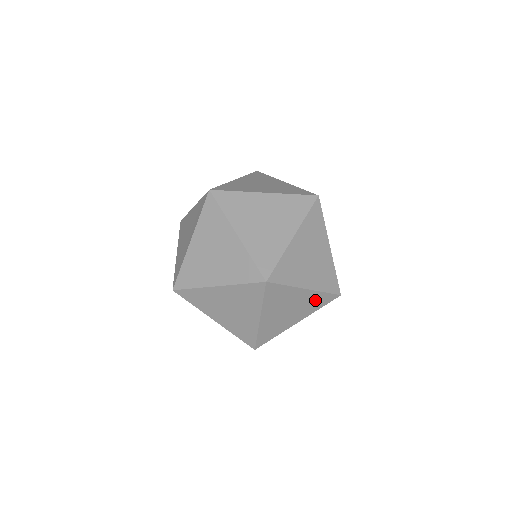
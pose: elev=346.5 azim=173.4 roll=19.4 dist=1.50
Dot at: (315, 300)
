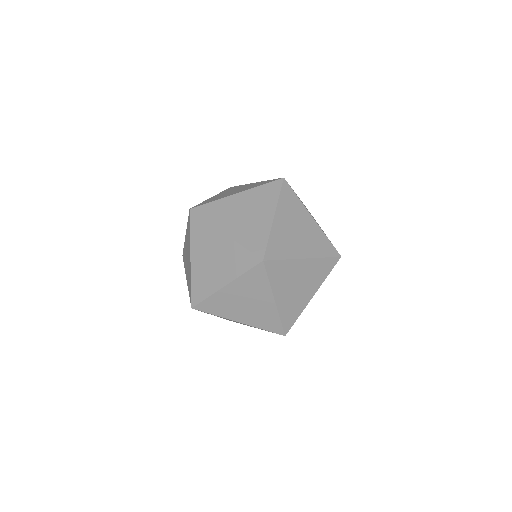
Dot at: (261, 194)
